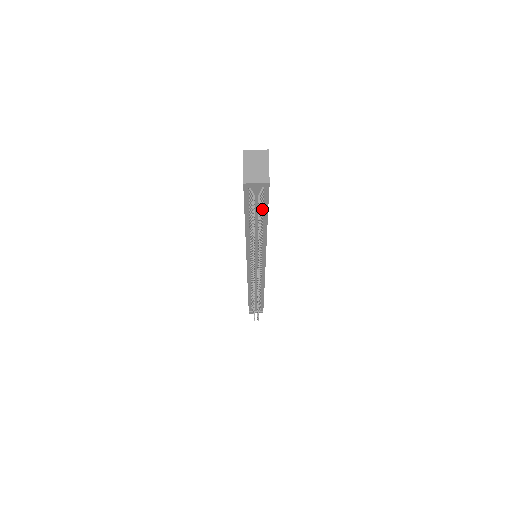
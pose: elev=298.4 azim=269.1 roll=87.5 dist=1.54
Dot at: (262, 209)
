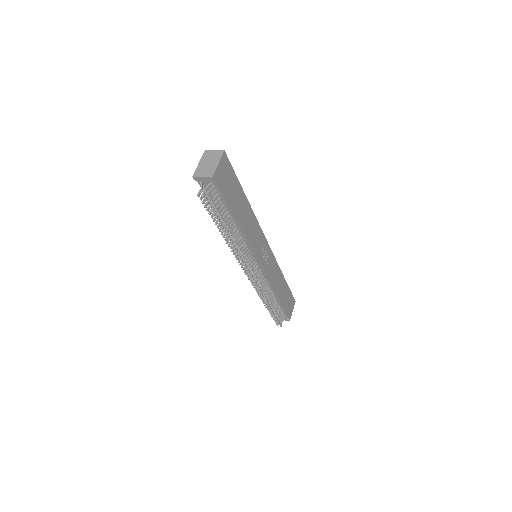
Dot at: (221, 203)
